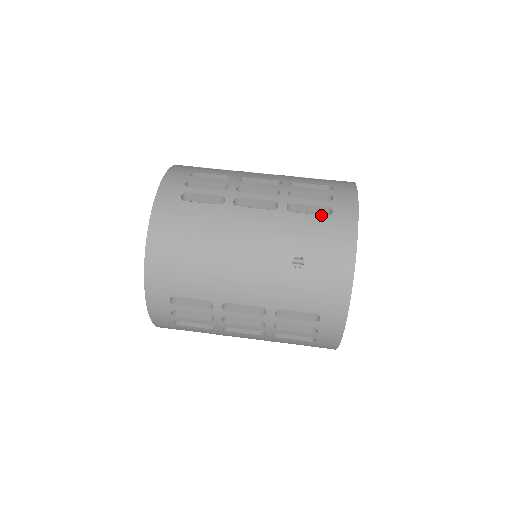
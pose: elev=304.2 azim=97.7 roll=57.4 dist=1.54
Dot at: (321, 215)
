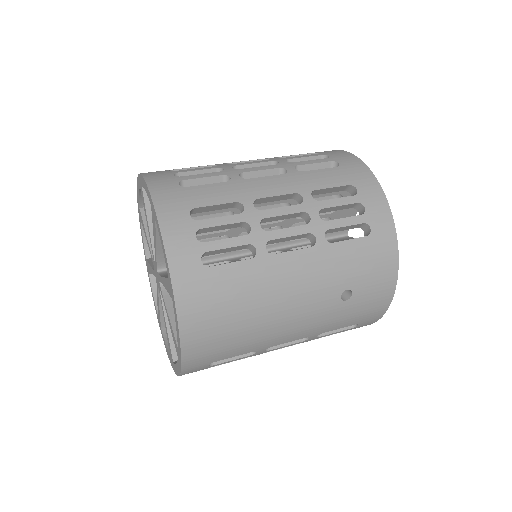
Dot at: (361, 237)
